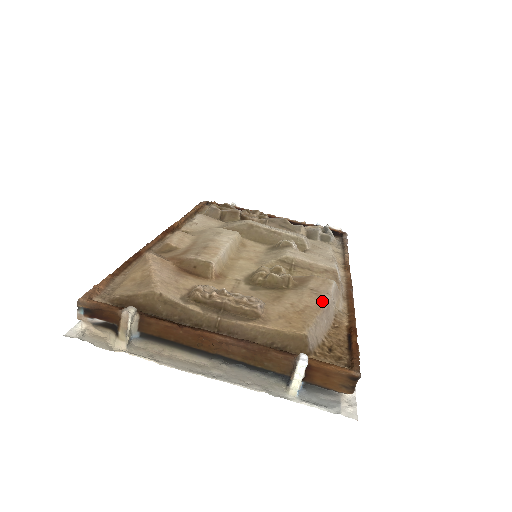
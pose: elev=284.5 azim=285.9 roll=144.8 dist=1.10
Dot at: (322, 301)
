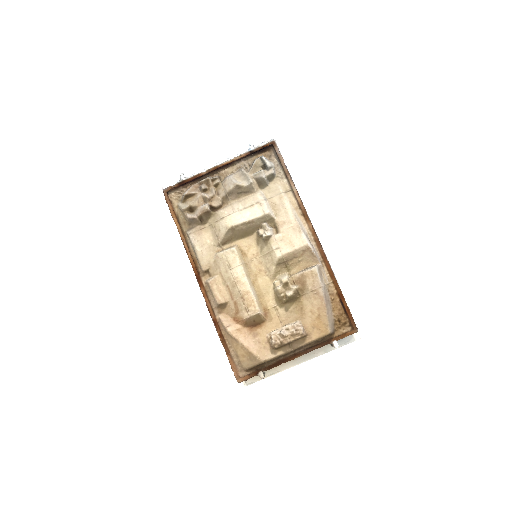
Dot at: (322, 298)
